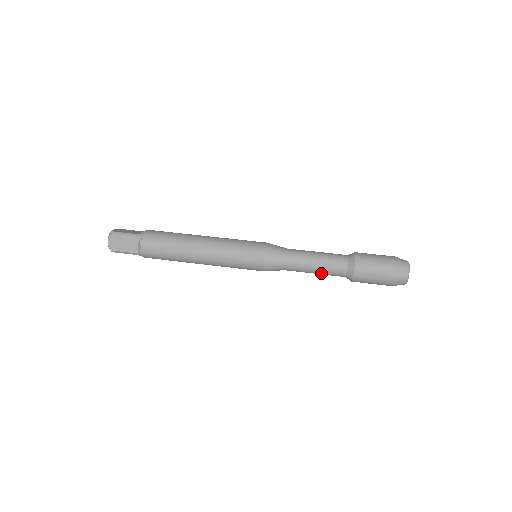
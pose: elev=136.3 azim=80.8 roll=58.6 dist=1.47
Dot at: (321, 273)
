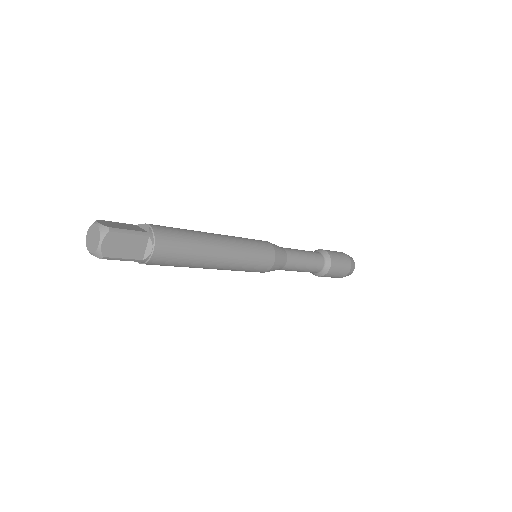
Dot at: (304, 271)
